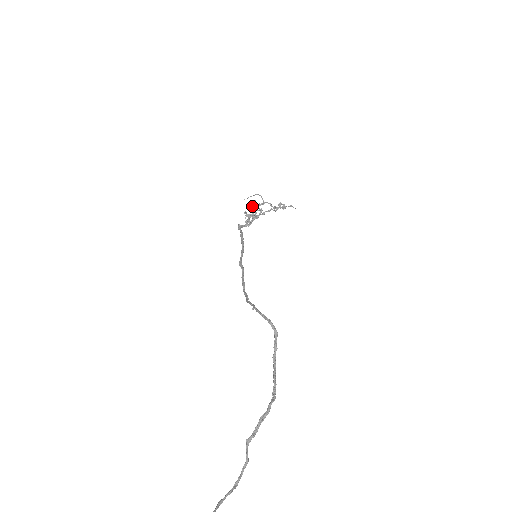
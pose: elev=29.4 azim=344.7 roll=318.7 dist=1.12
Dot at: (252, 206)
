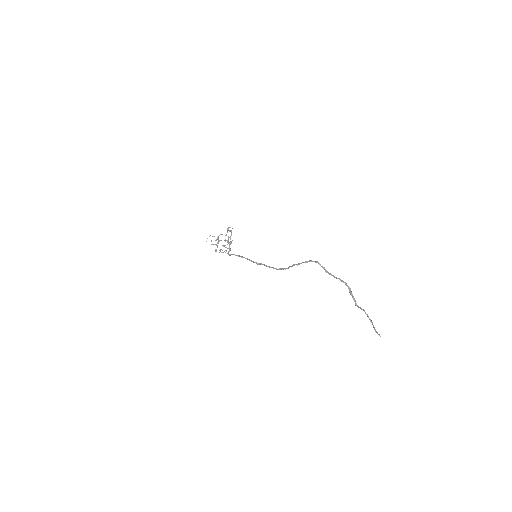
Dot at: occluded
